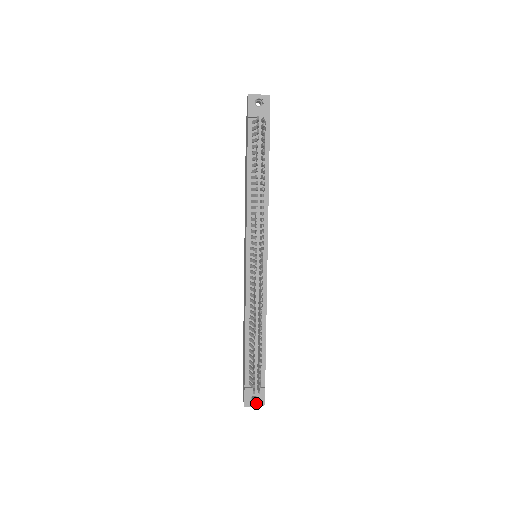
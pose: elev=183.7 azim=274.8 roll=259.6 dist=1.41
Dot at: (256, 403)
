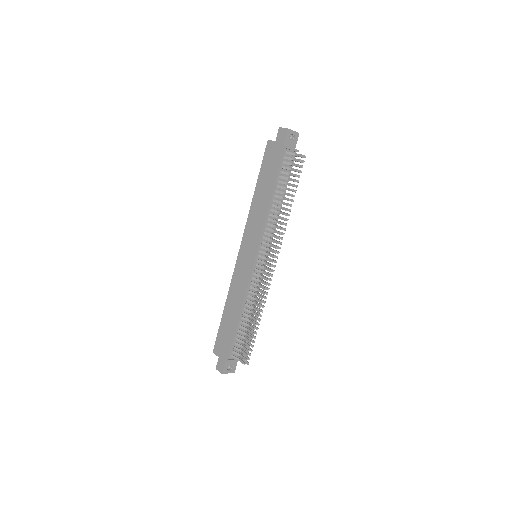
Dot at: (230, 371)
